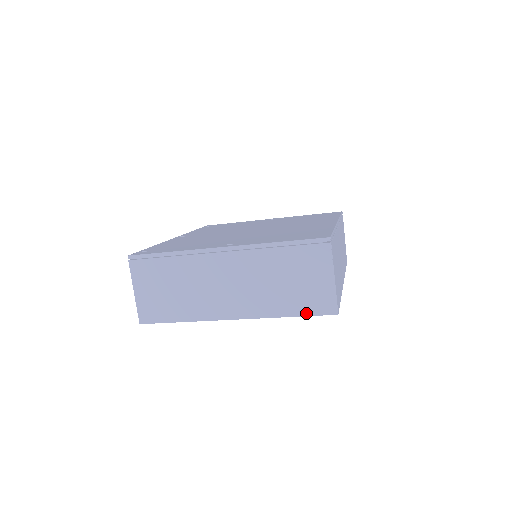
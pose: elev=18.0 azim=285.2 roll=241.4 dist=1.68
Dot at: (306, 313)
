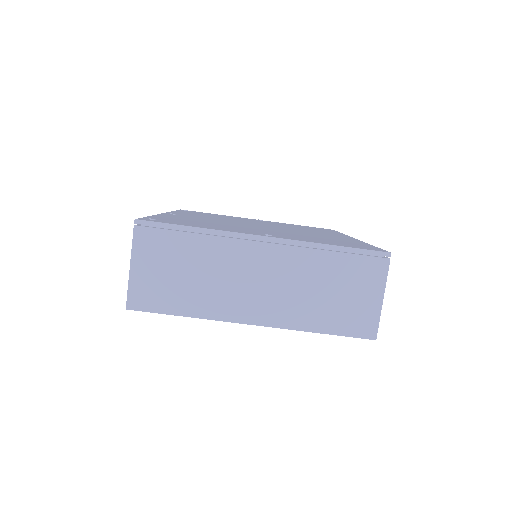
Dot at: (341, 332)
